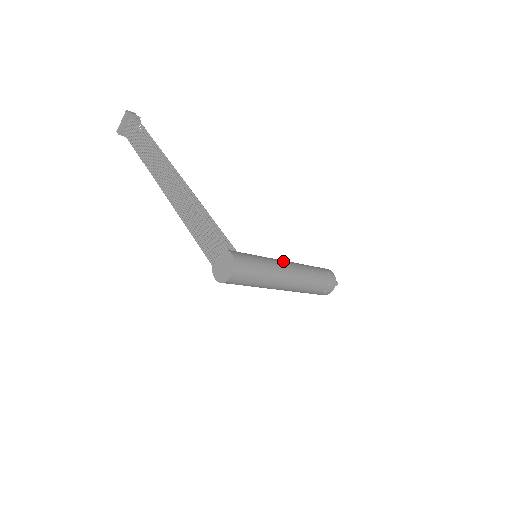
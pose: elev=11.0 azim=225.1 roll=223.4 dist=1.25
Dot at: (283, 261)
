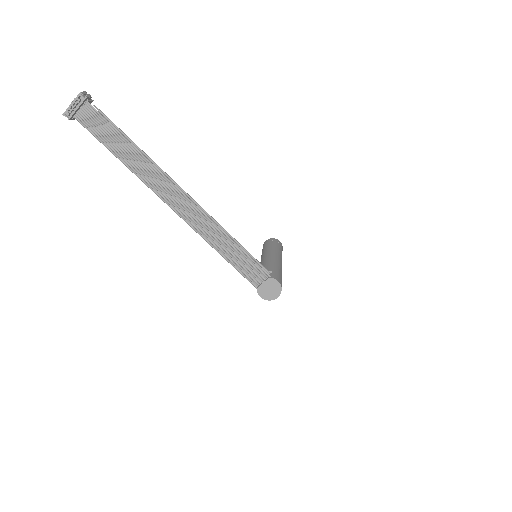
Dot at: (277, 258)
